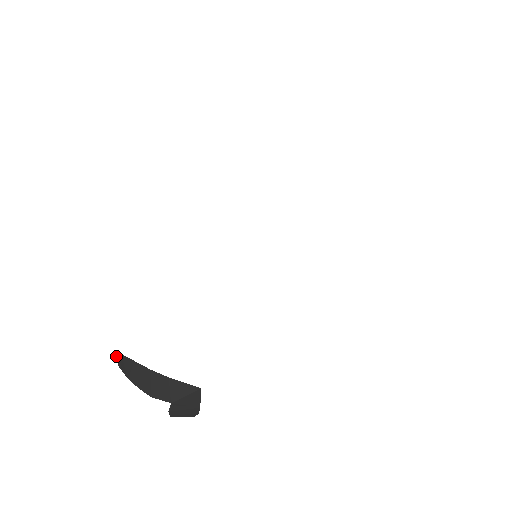
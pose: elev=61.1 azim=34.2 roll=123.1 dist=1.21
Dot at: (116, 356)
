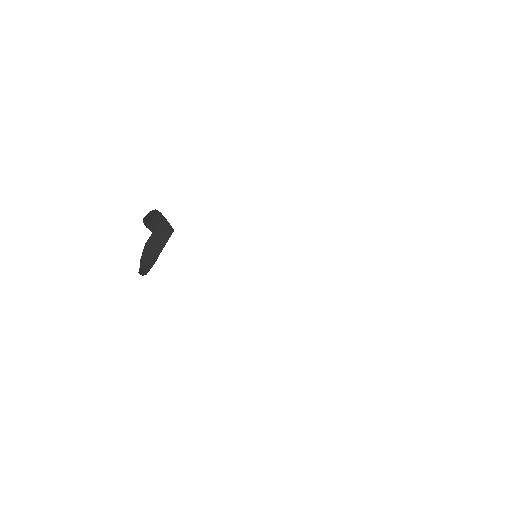
Dot at: occluded
